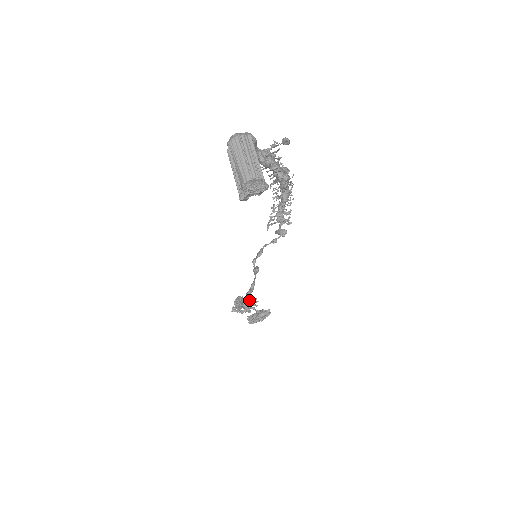
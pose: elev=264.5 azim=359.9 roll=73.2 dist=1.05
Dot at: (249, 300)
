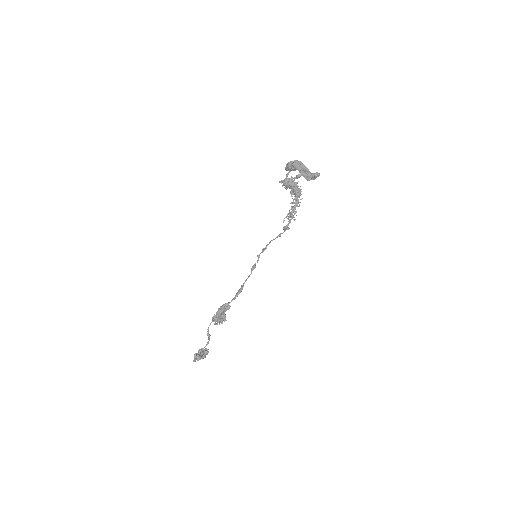
Dot at: (228, 309)
